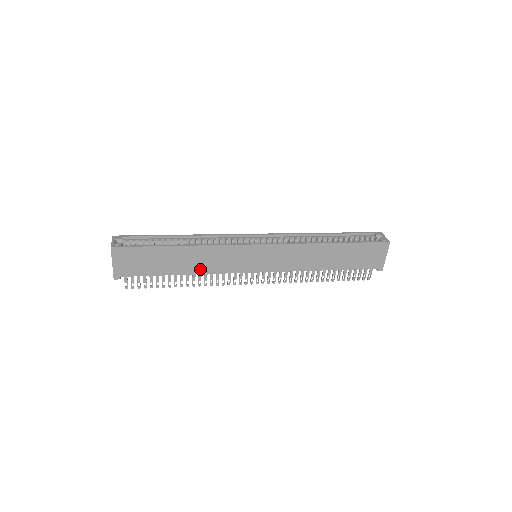
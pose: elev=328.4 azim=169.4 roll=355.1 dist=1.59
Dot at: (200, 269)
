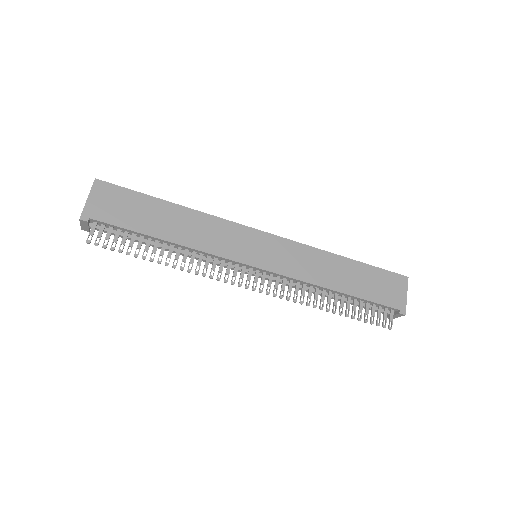
Dot at: (189, 241)
